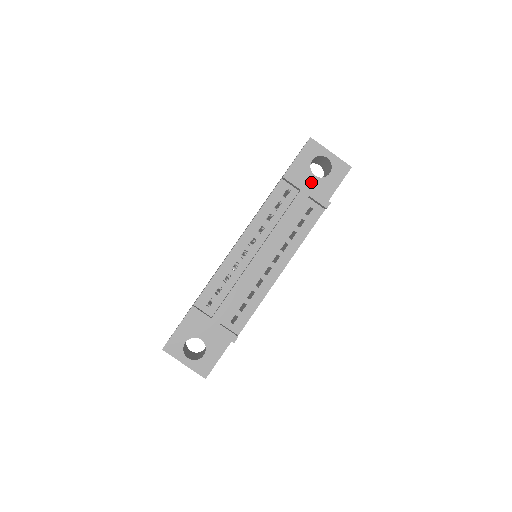
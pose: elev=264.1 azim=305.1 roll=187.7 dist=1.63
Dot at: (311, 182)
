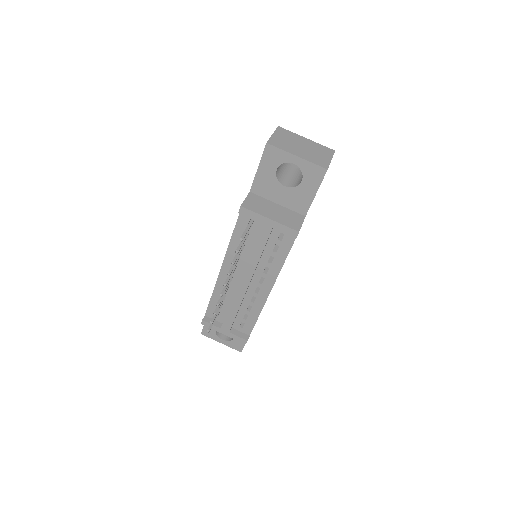
Dot at: (282, 194)
